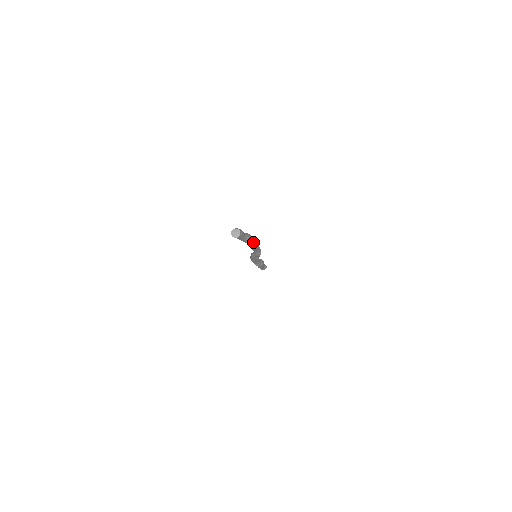
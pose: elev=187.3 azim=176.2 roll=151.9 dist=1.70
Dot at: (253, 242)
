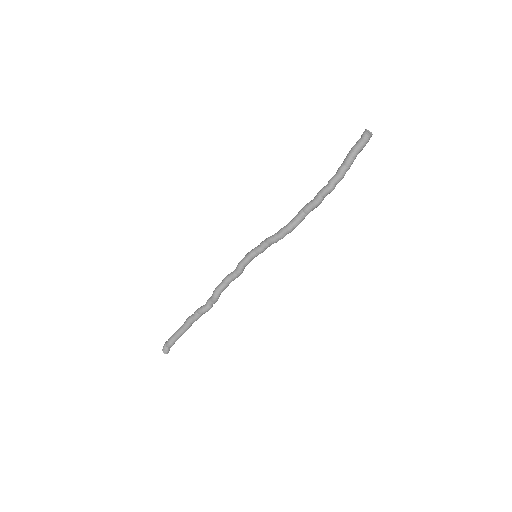
Dot at: (340, 177)
